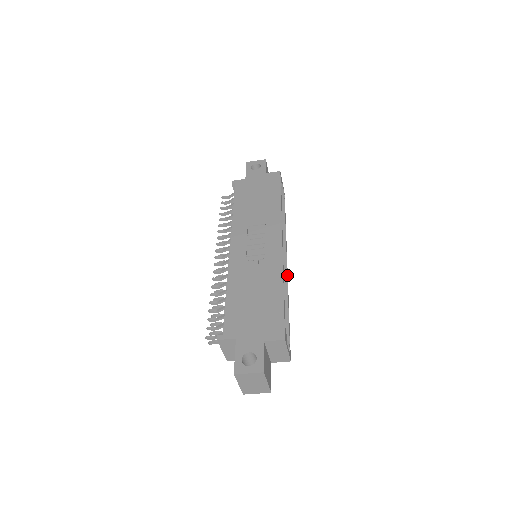
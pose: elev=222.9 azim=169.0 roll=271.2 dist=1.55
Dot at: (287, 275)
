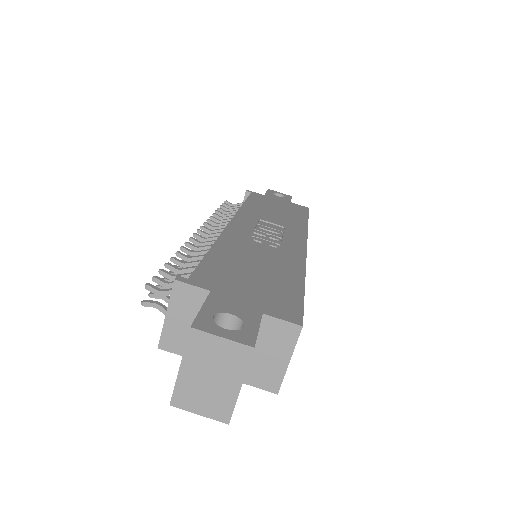
Dot at: occluded
